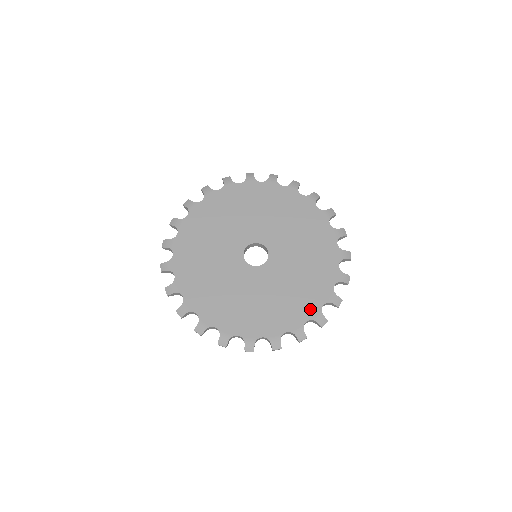
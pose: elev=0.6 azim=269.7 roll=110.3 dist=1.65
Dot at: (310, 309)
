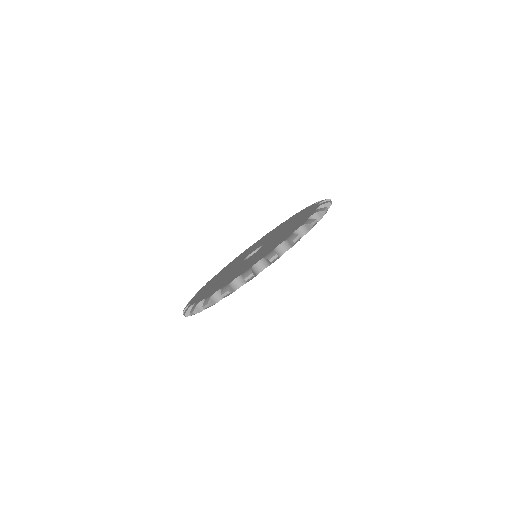
Dot at: occluded
